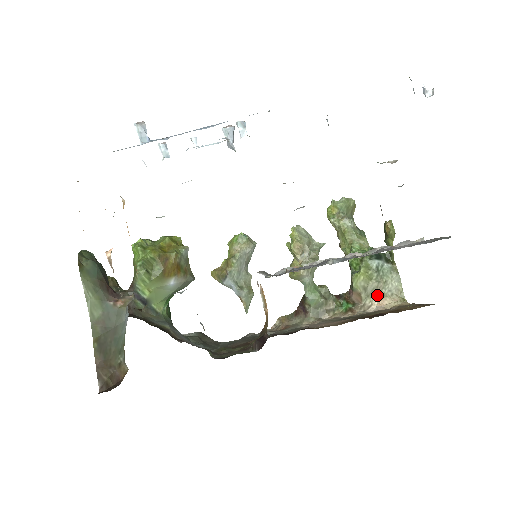
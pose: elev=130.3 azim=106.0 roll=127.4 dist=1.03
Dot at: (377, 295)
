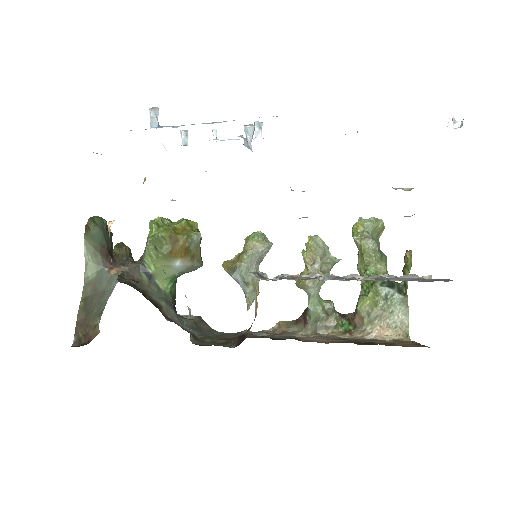
Dot at: (380, 323)
